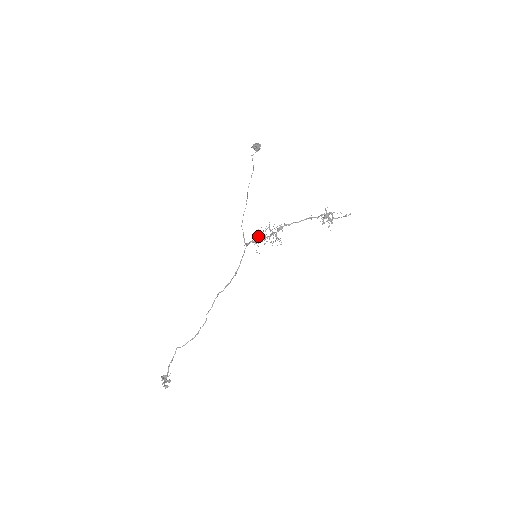
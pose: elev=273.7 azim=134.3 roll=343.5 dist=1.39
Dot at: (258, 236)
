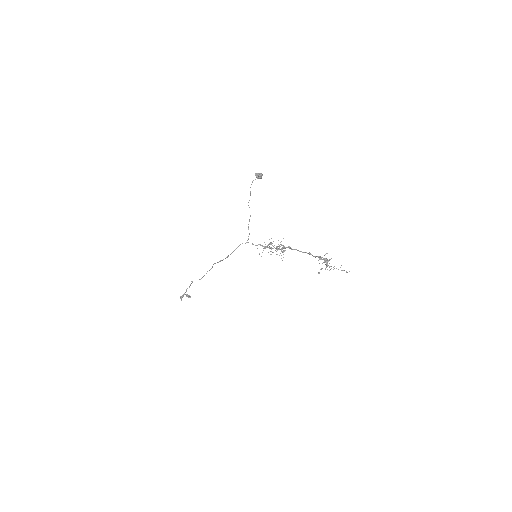
Dot at: occluded
